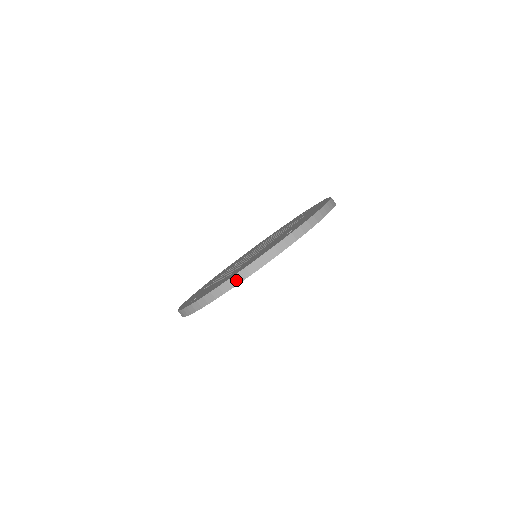
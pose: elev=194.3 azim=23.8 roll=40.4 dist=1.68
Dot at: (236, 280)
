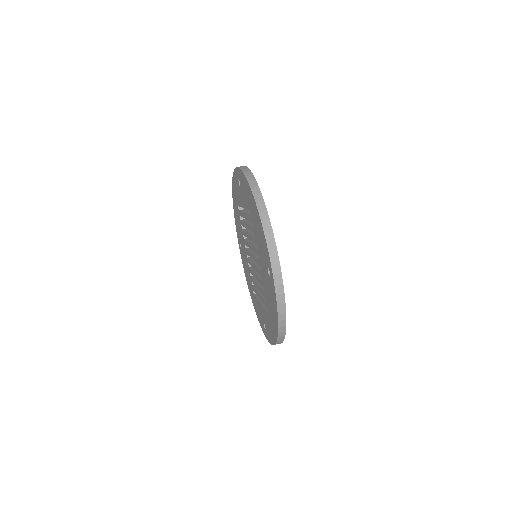
Dot at: (282, 334)
